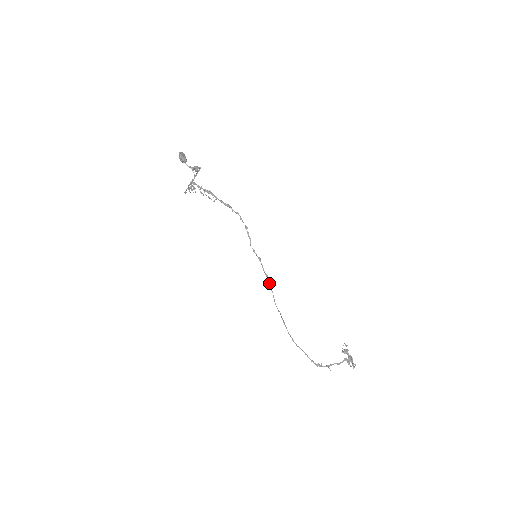
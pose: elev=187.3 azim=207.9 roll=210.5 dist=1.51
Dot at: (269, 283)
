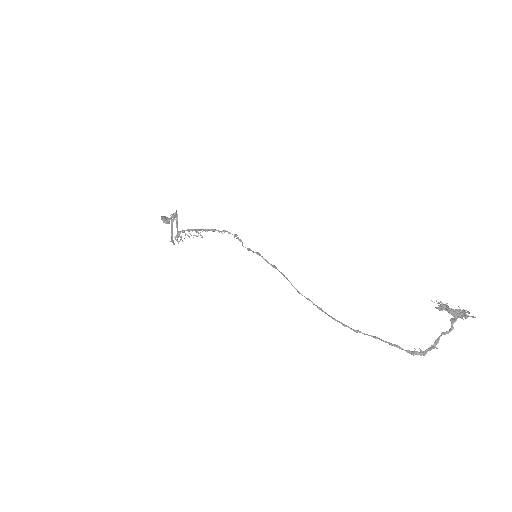
Dot at: (280, 272)
